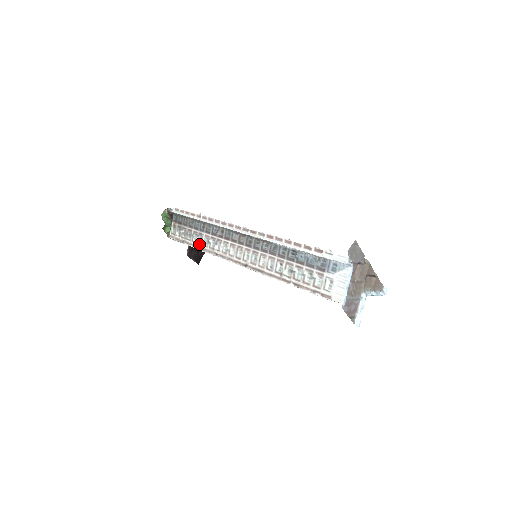
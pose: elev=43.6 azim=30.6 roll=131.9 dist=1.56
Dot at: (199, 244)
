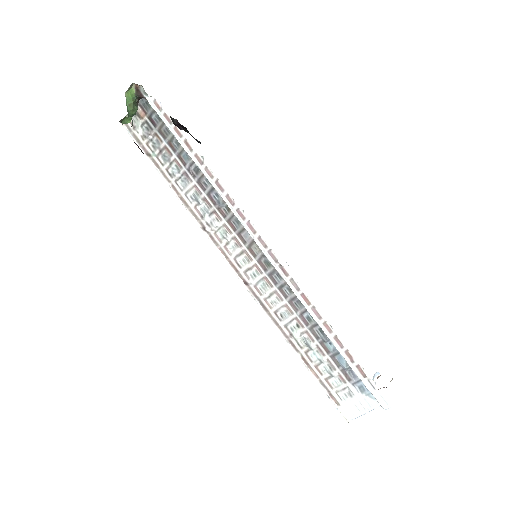
Dot at: (178, 186)
